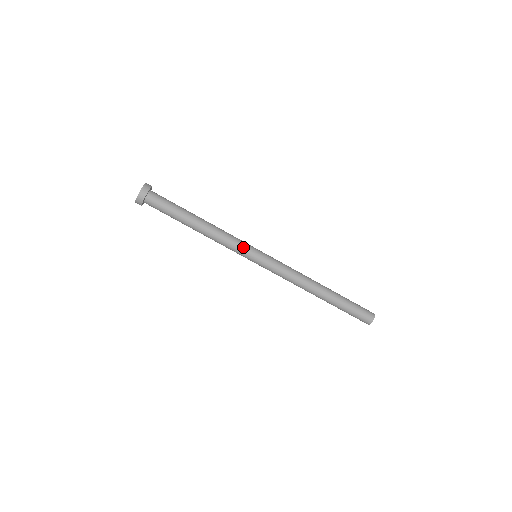
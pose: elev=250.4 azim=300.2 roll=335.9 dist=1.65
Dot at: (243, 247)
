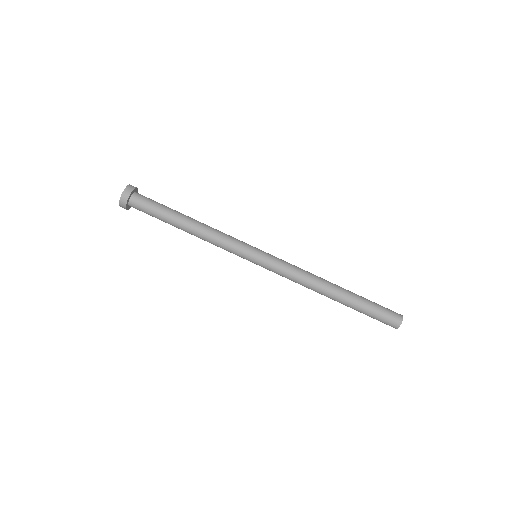
Dot at: (242, 241)
